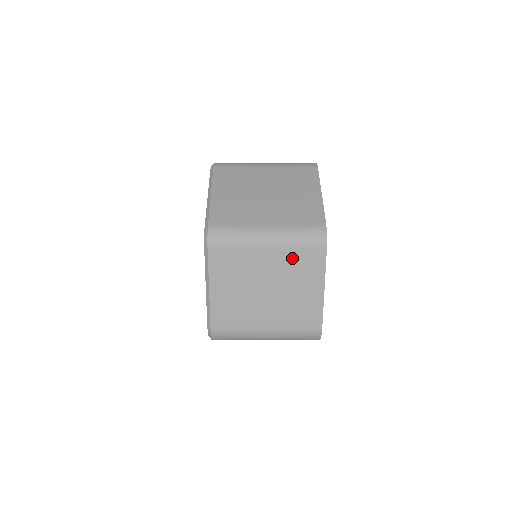
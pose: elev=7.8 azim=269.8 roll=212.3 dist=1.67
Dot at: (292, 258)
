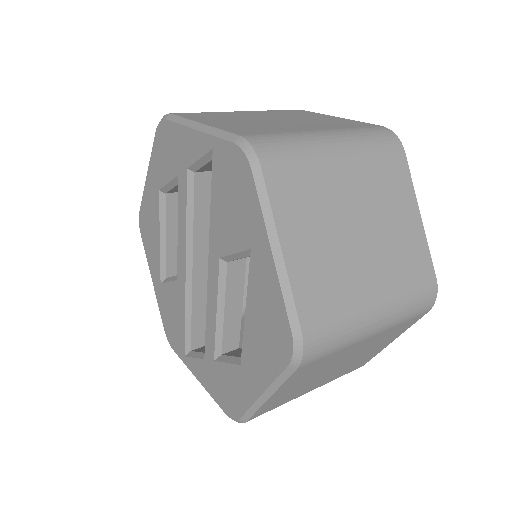
Dot at: (388, 333)
